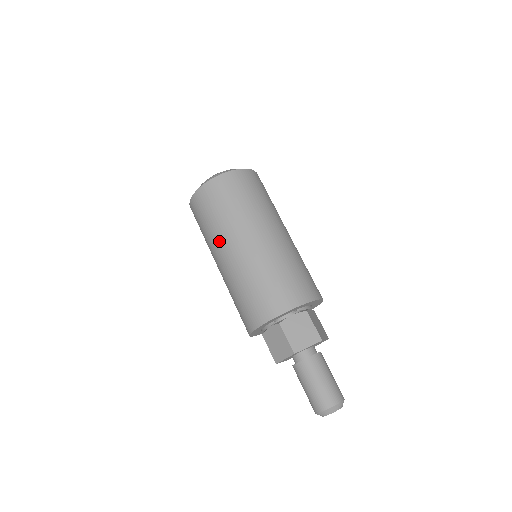
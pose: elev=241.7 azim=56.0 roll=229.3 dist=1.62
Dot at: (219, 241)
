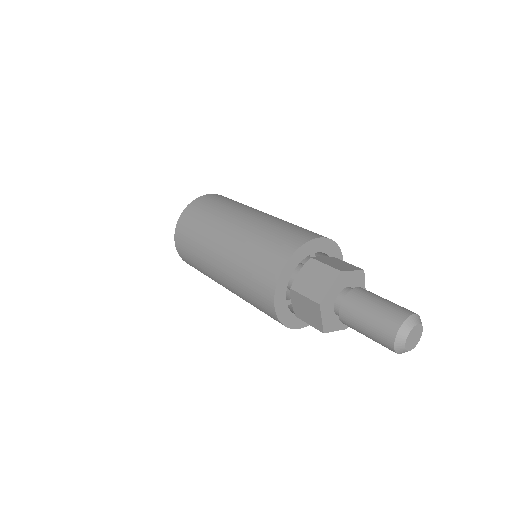
Dot at: (208, 266)
